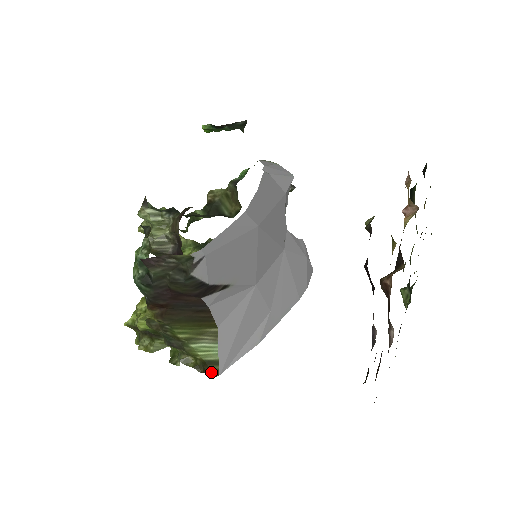
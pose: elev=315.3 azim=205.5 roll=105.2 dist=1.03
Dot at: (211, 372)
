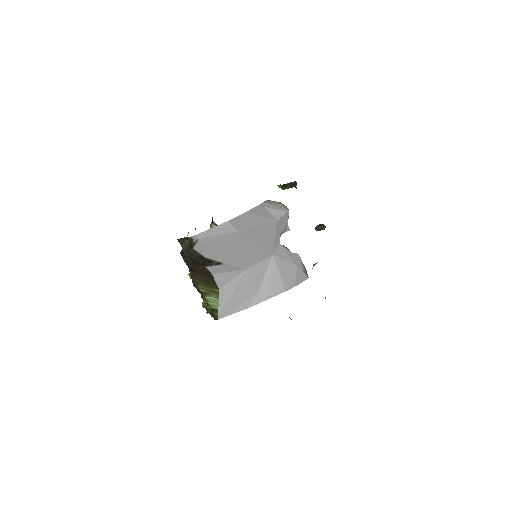
Dot at: (214, 316)
